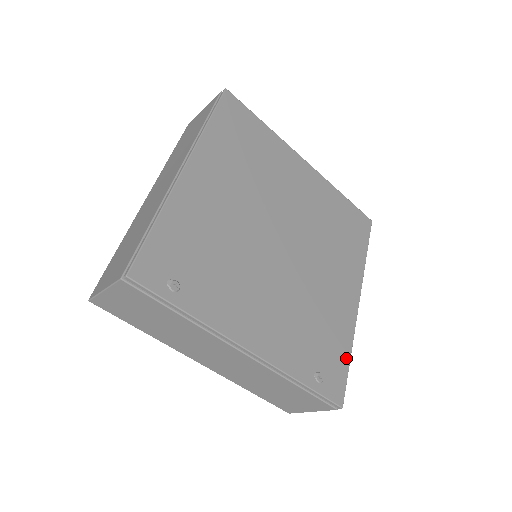
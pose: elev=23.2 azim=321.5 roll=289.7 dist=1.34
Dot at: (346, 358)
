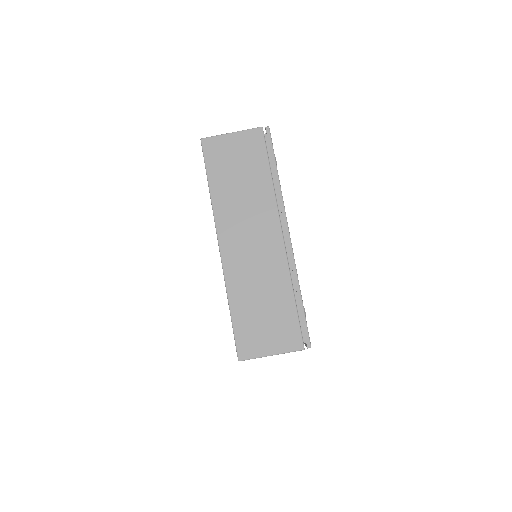
Dot at: occluded
